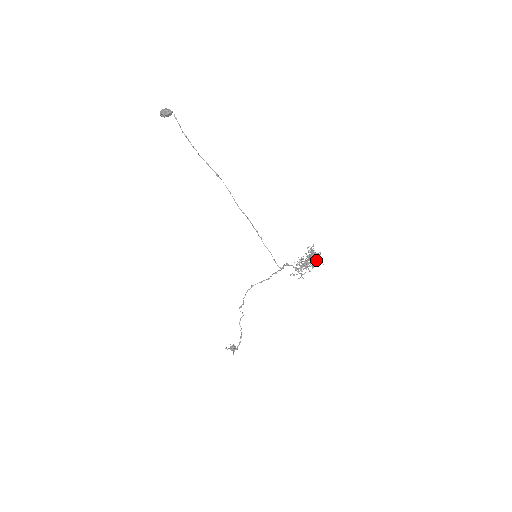
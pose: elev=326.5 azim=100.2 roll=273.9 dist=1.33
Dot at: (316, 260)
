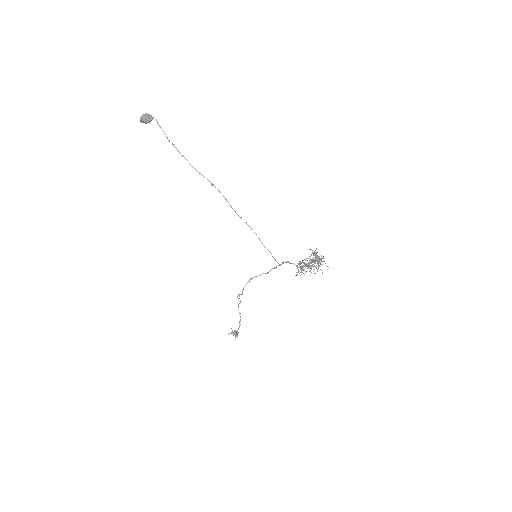
Dot at: (320, 263)
